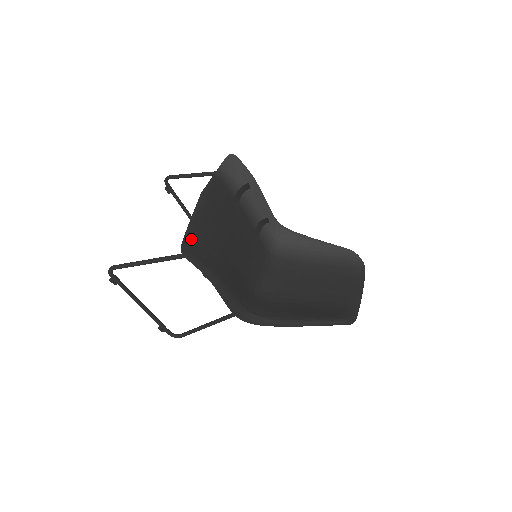
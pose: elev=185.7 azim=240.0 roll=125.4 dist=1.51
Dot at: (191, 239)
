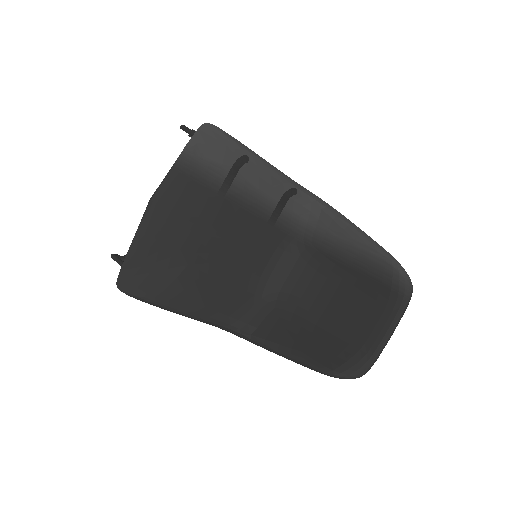
Dot at: (133, 266)
